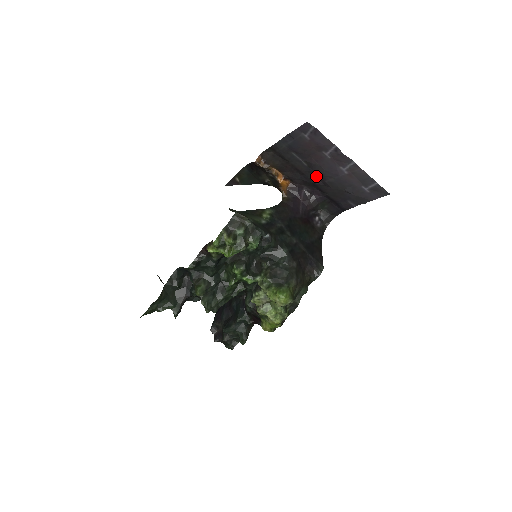
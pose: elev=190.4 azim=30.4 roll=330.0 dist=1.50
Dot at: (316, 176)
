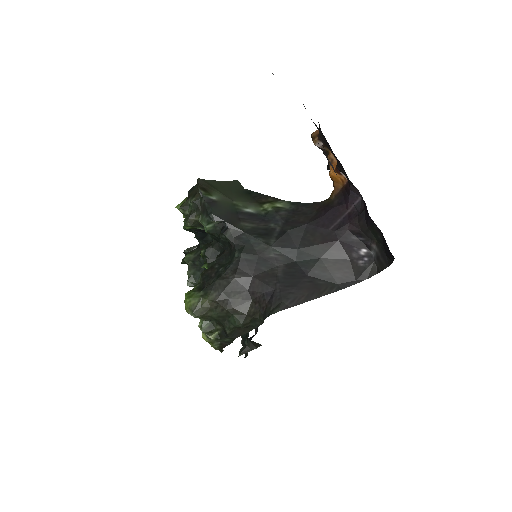
Dot at: occluded
